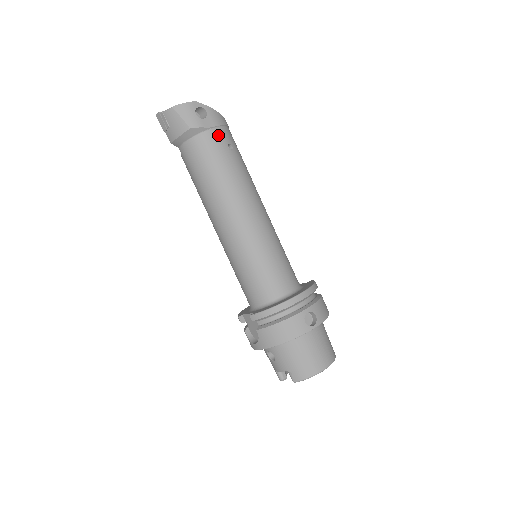
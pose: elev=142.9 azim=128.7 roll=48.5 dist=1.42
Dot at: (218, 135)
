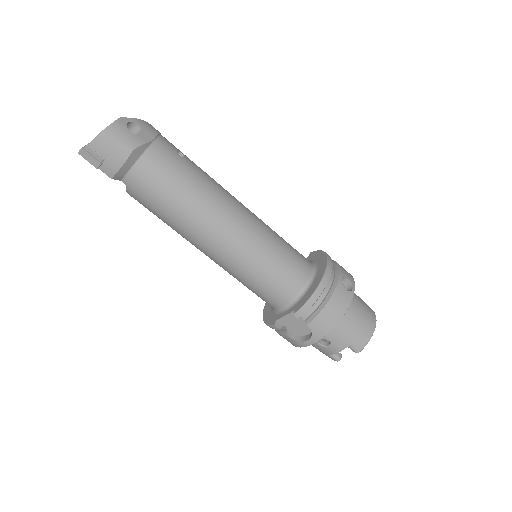
Dot at: (163, 146)
